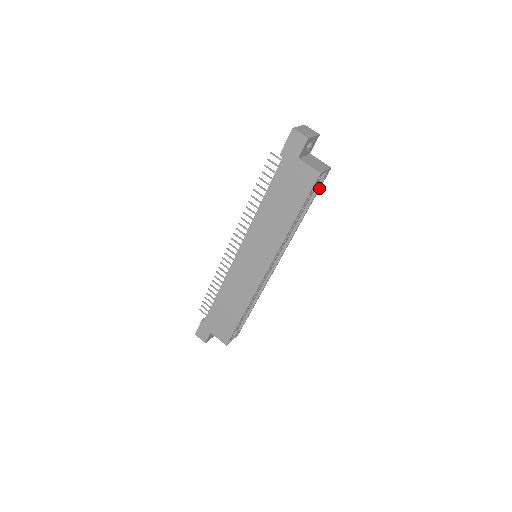
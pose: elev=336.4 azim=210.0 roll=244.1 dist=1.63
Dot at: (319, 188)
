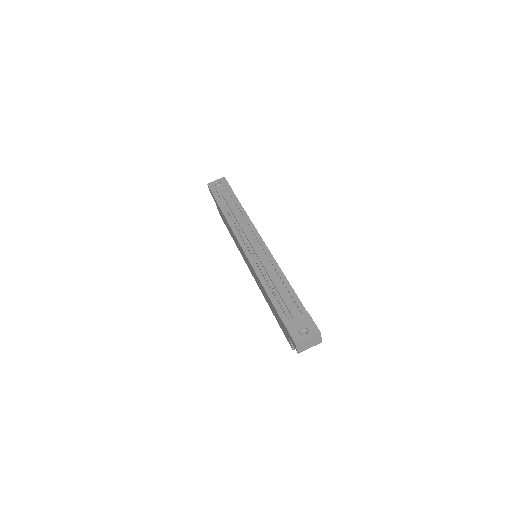
Dot at: occluded
